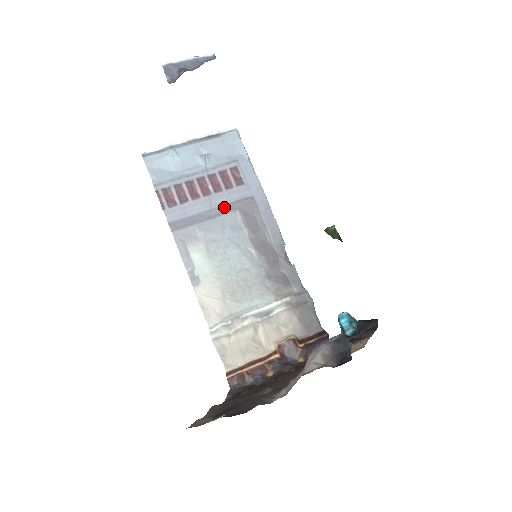
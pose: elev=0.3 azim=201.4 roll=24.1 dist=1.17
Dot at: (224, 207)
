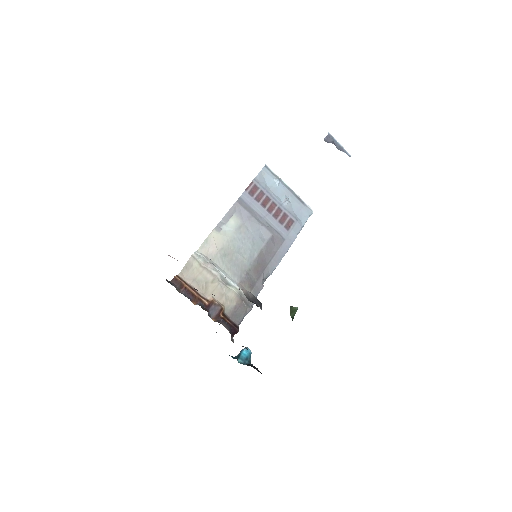
Dot at: (269, 225)
